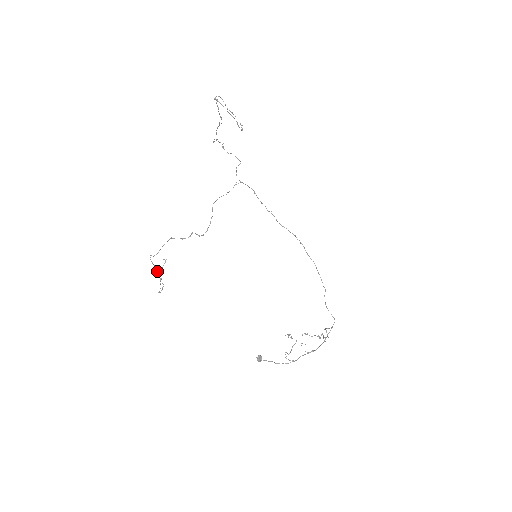
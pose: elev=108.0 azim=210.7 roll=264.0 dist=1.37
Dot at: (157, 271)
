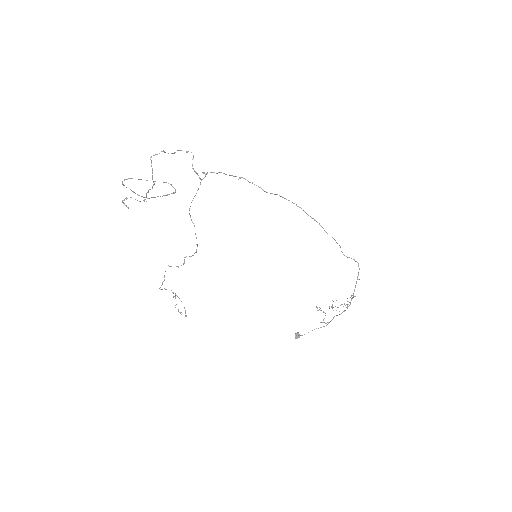
Dot at: (173, 292)
